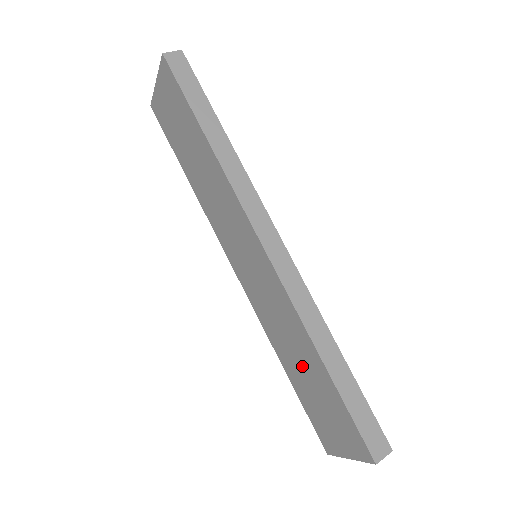
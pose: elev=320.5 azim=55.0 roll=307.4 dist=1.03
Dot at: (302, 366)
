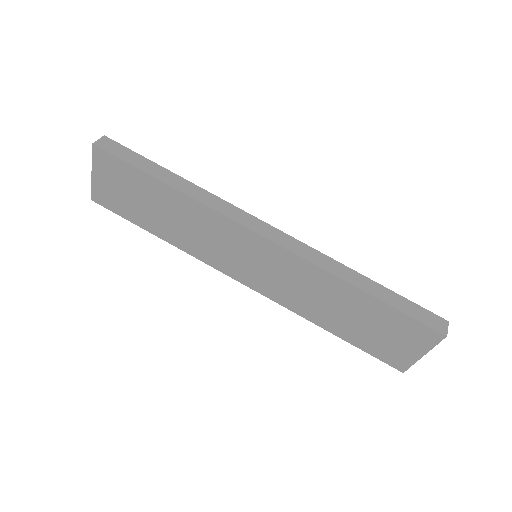
Dot at: (345, 312)
